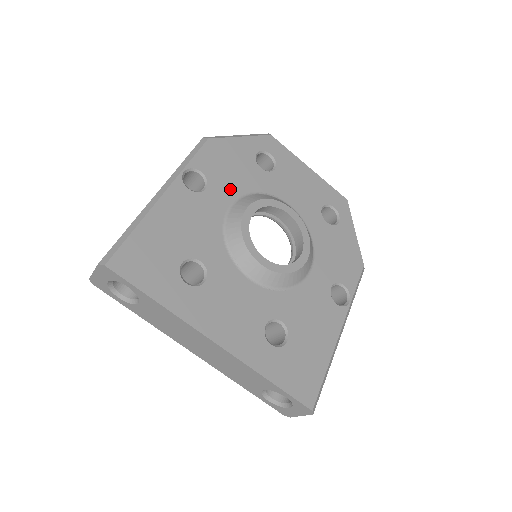
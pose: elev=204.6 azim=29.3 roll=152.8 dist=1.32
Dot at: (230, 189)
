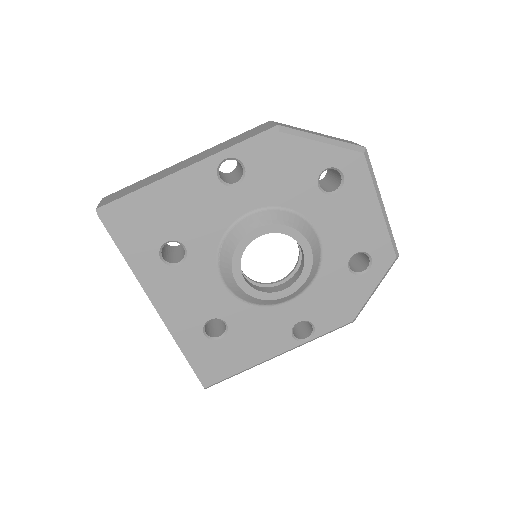
Dot at: (264, 195)
